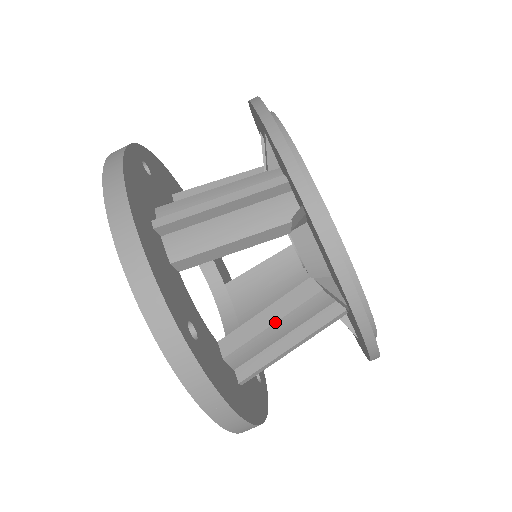
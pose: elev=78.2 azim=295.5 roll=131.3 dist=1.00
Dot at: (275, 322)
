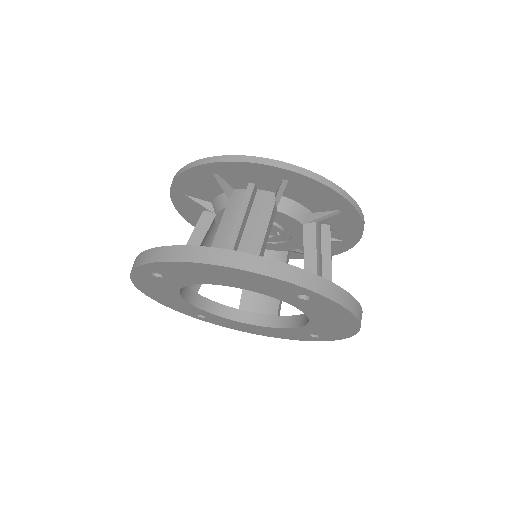
Dot at: (316, 257)
